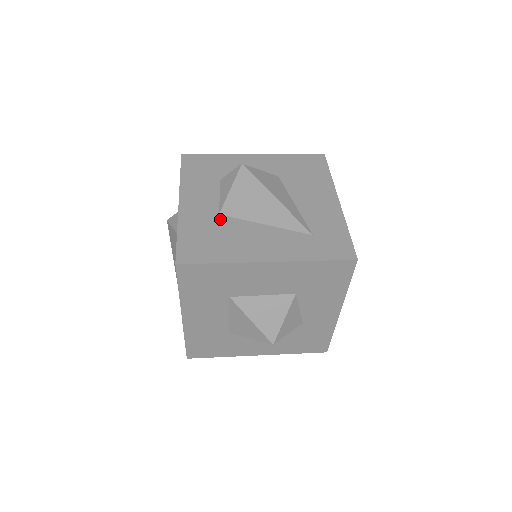
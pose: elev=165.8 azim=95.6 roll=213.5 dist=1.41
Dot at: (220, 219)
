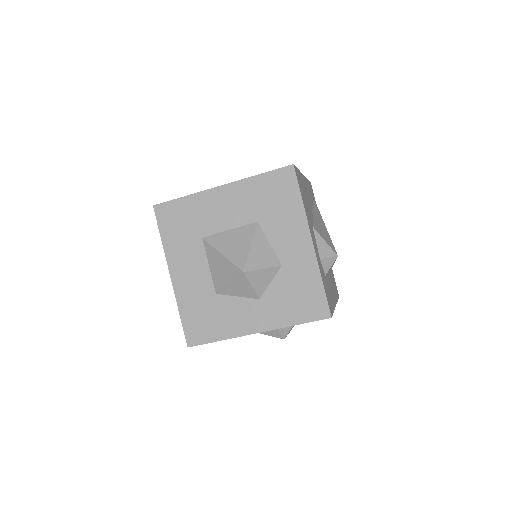
Dot at: occluded
